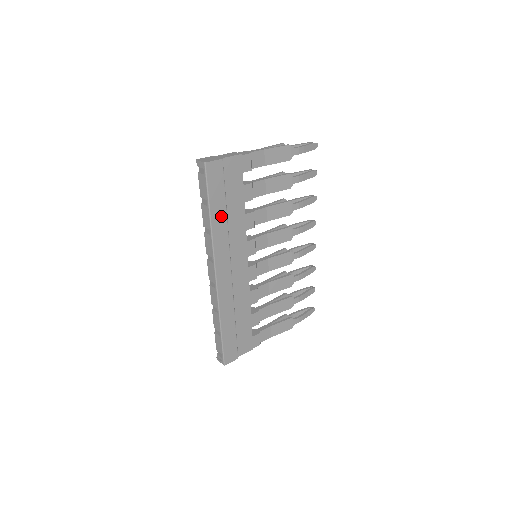
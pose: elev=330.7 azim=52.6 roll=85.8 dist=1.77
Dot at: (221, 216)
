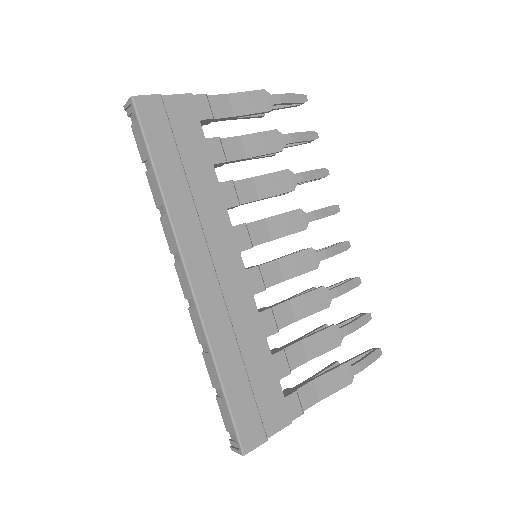
Dot at: (177, 180)
